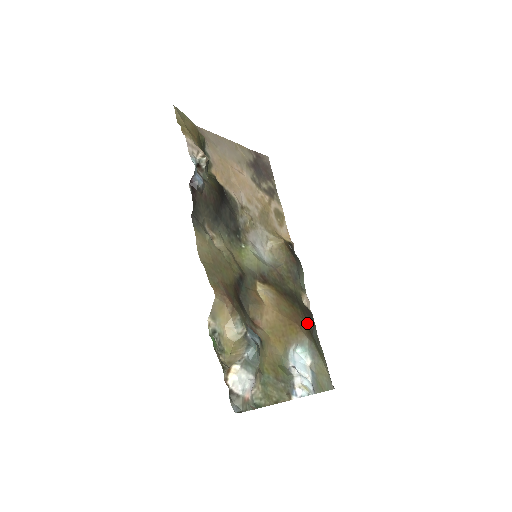
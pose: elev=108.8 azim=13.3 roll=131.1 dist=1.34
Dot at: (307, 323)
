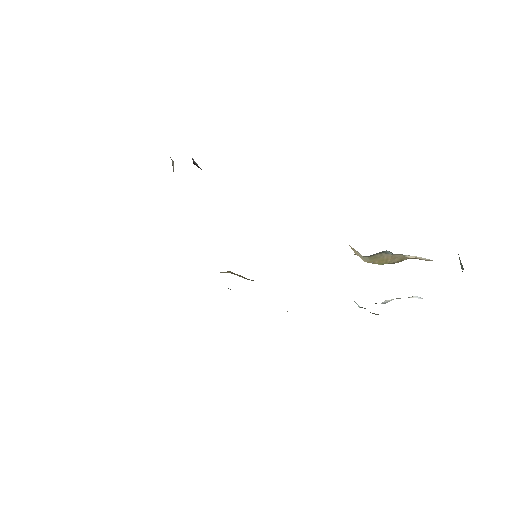
Dot at: occluded
